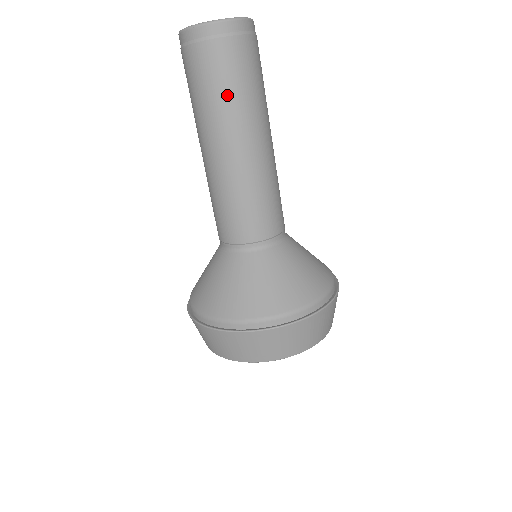
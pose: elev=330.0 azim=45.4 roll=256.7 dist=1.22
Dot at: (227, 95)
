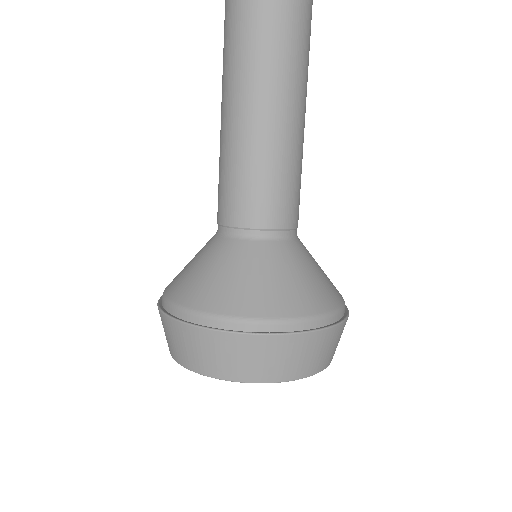
Dot at: (266, 45)
